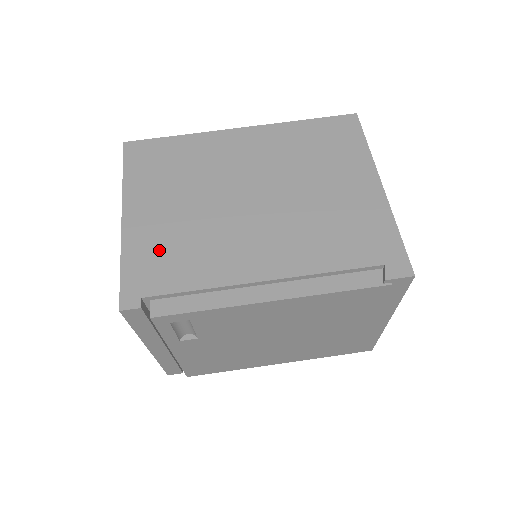
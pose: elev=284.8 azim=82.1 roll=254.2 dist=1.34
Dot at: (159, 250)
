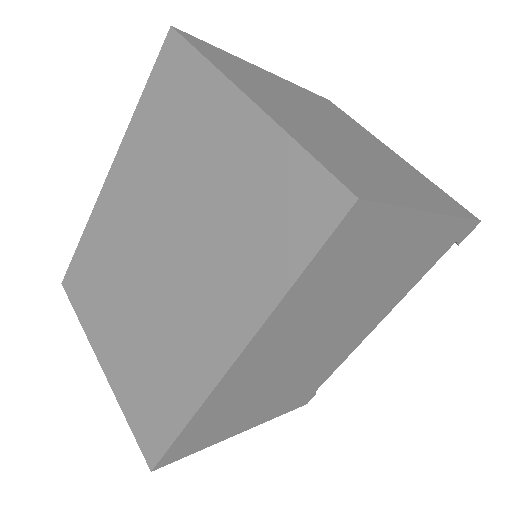
Dot at: (293, 398)
